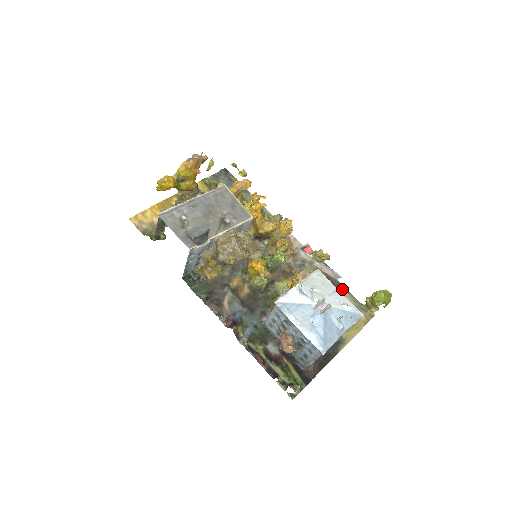
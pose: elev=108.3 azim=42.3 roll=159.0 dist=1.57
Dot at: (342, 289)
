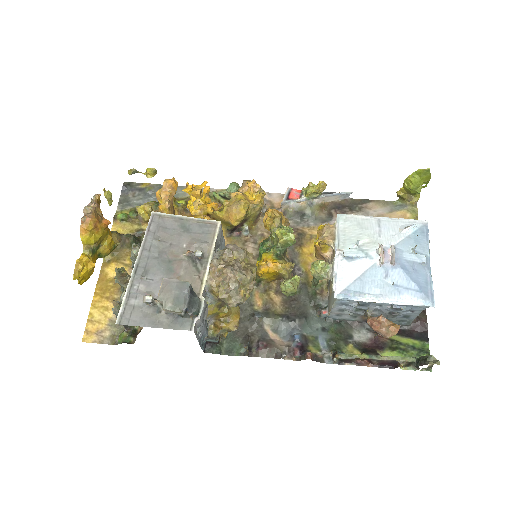
Dot at: (362, 204)
